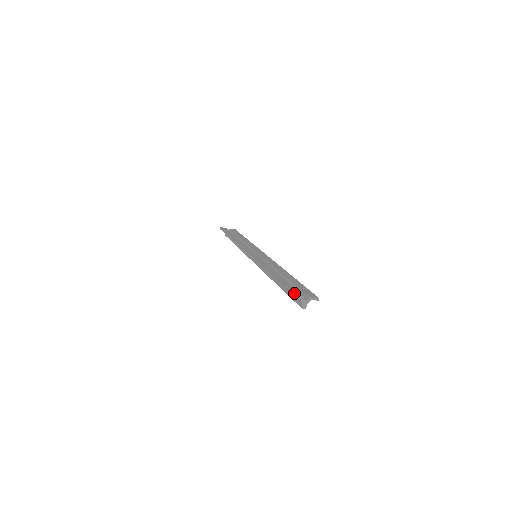
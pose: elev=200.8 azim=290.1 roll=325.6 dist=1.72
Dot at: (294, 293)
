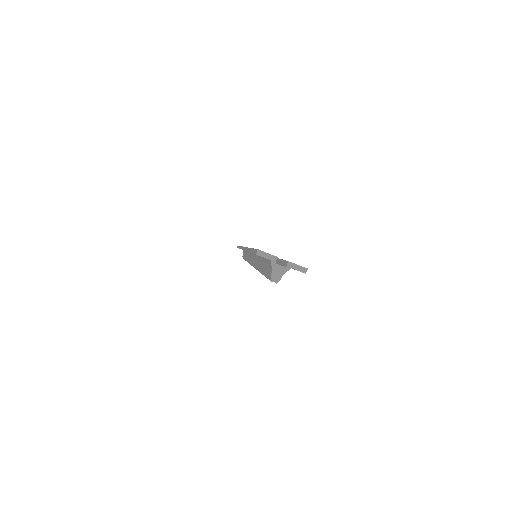
Dot at: occluded
